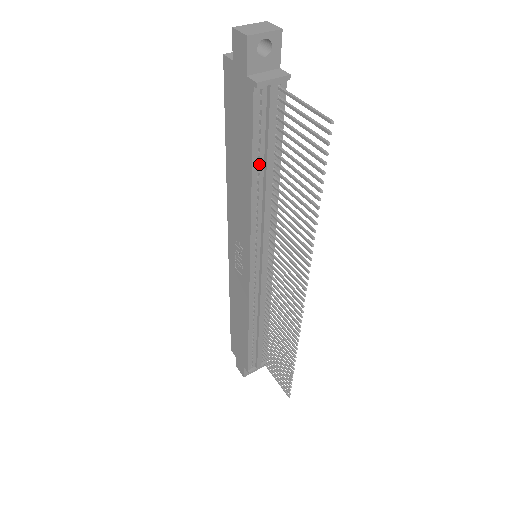
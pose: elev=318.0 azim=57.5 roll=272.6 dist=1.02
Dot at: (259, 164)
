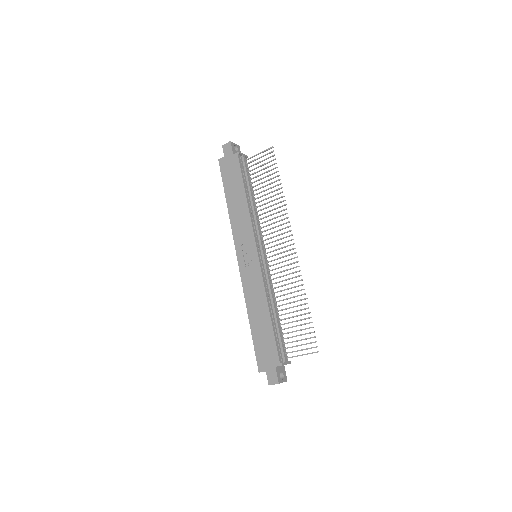
Dot at: (246, 189)
